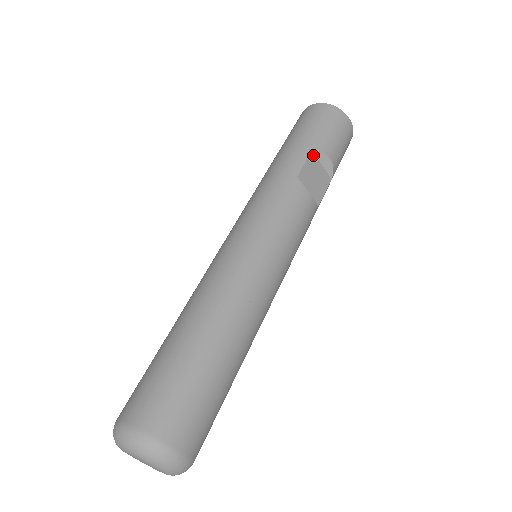
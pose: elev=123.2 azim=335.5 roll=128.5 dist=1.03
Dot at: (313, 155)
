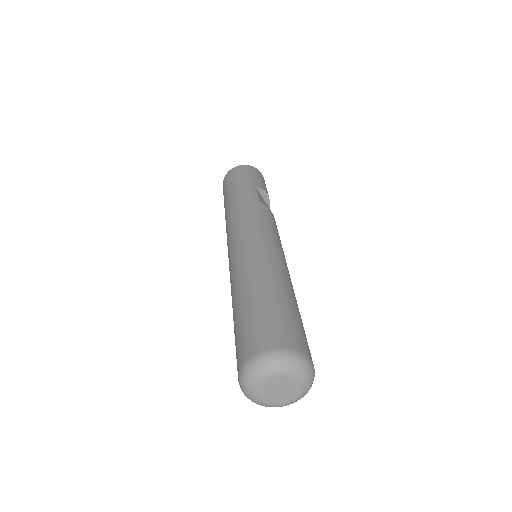
Dot at: (258, 191)
